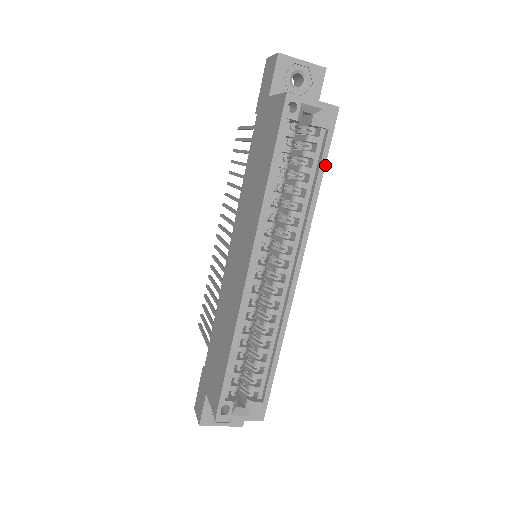
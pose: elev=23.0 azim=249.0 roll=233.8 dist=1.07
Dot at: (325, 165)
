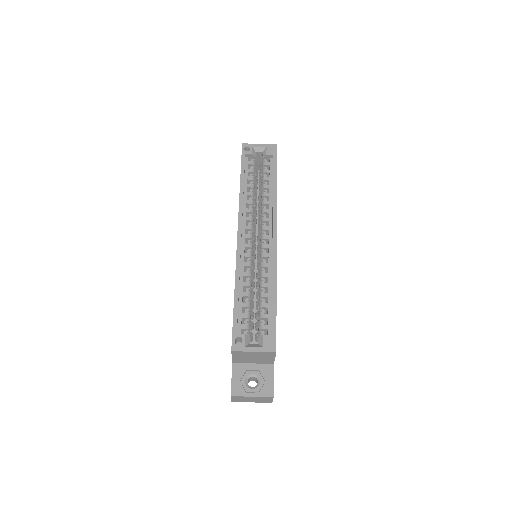
Dot at: (276, 172)
